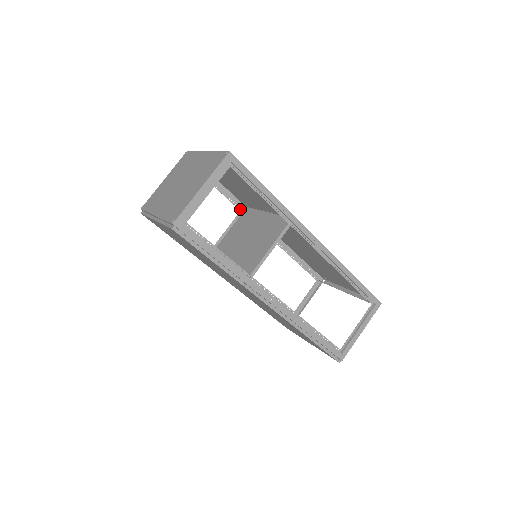
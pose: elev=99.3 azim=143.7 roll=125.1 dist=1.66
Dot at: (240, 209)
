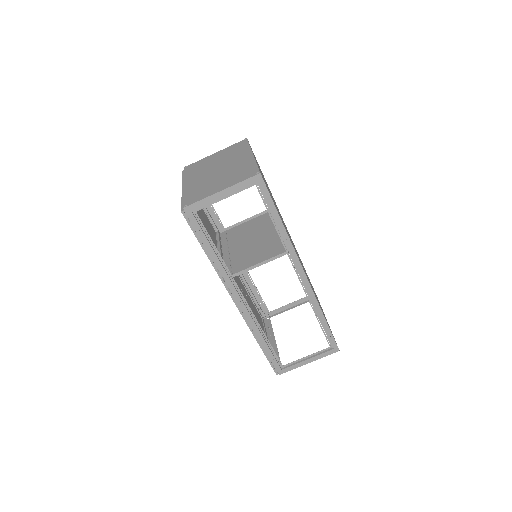
Dot at: occluded
